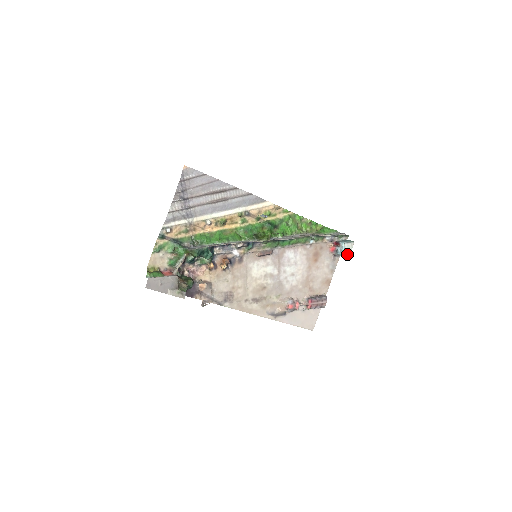
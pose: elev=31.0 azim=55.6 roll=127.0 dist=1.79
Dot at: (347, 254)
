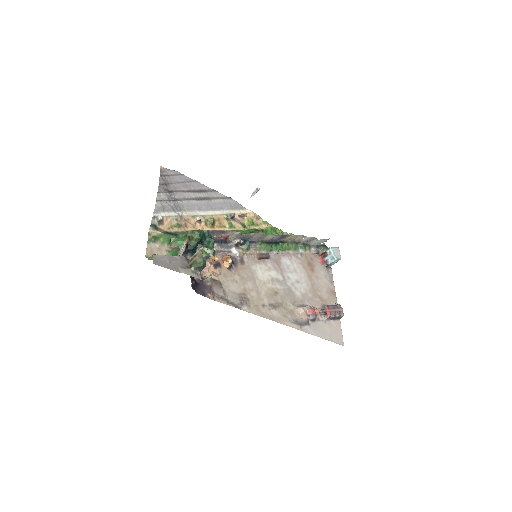
Dot at: (338, 258)
